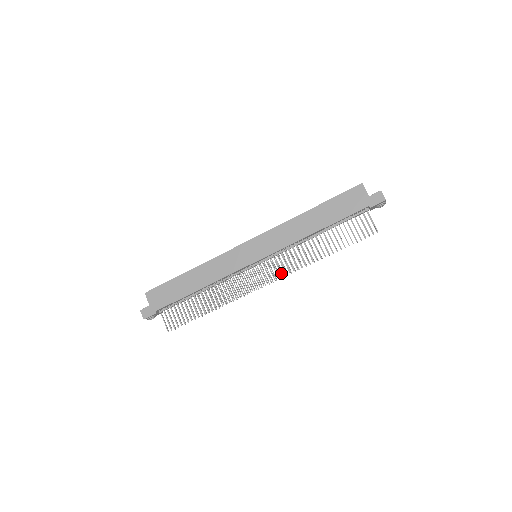
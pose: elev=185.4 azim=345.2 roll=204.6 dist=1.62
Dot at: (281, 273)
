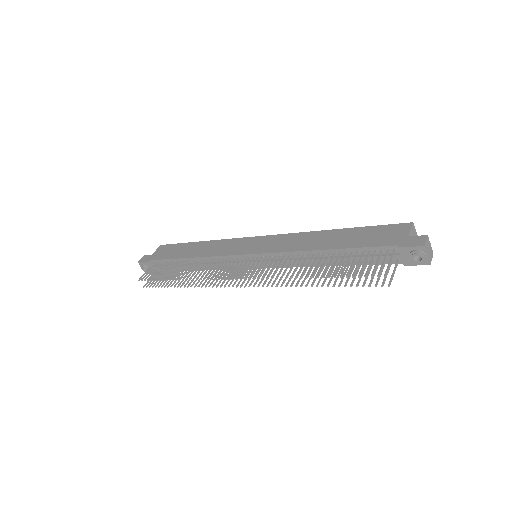
Dot at: (255, 274)
